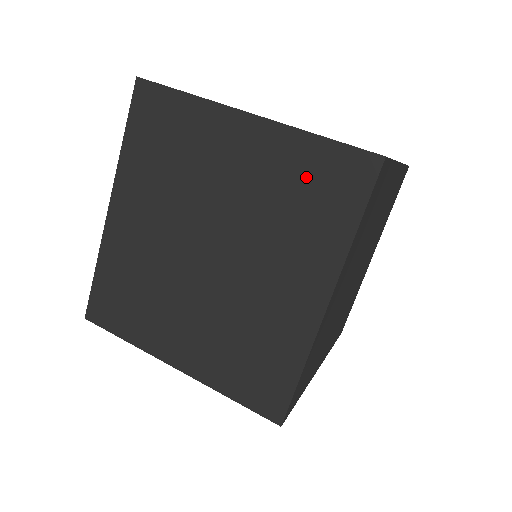
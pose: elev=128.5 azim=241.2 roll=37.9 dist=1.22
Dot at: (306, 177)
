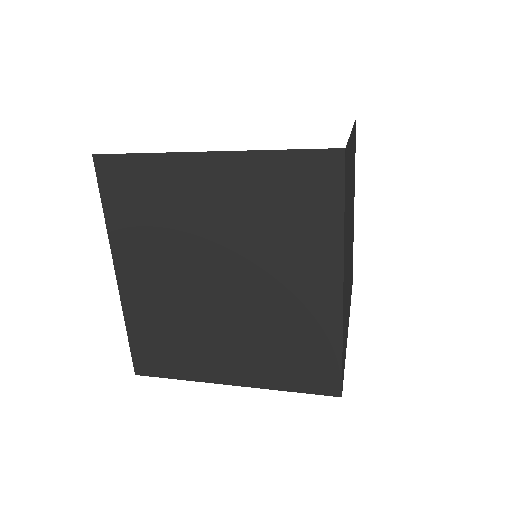
Dot at: (282, 189)
